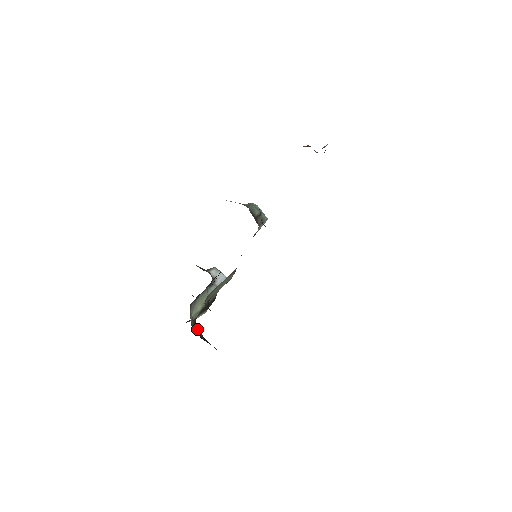
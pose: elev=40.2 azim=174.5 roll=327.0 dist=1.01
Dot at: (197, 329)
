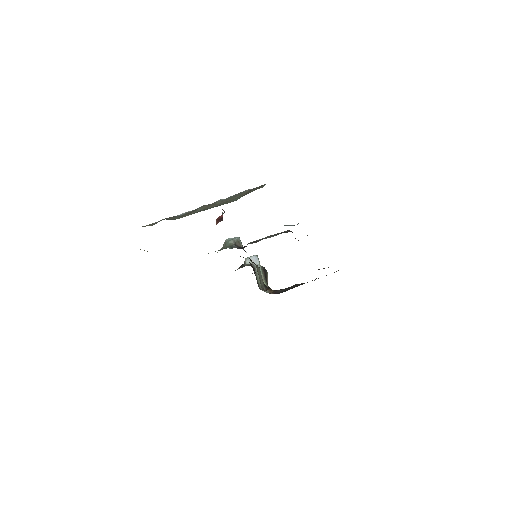
Dot at: (275, 291)
